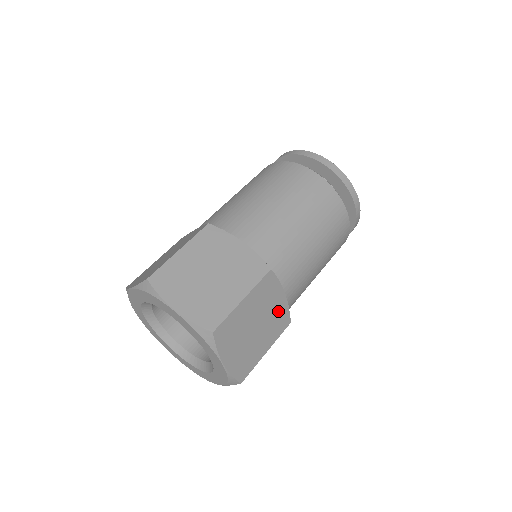
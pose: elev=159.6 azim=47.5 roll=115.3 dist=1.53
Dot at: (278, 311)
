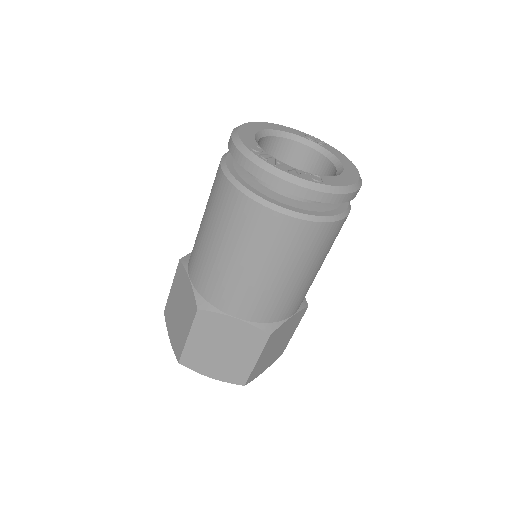
Dot at: (292, 322)
